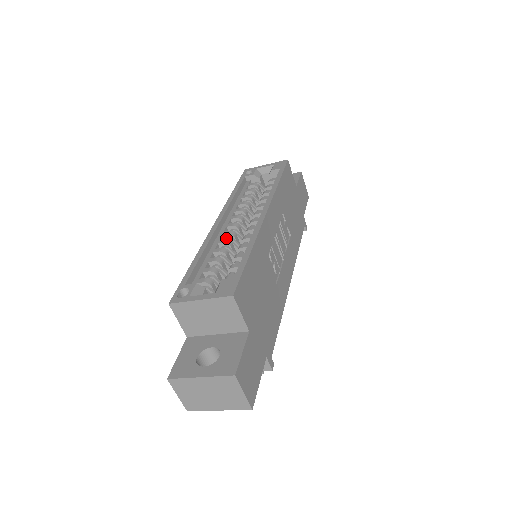
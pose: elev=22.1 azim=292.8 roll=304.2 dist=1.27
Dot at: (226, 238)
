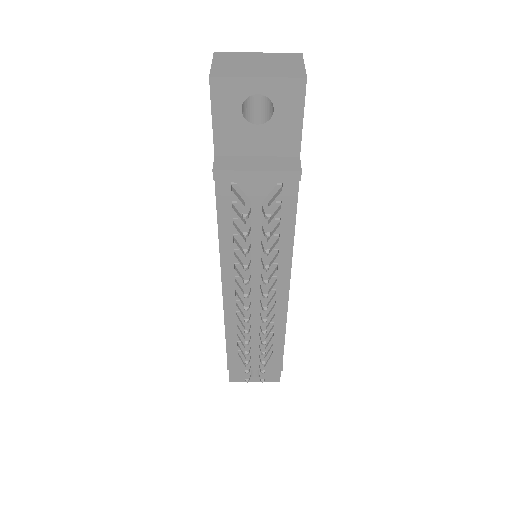
Dot at: occluded
